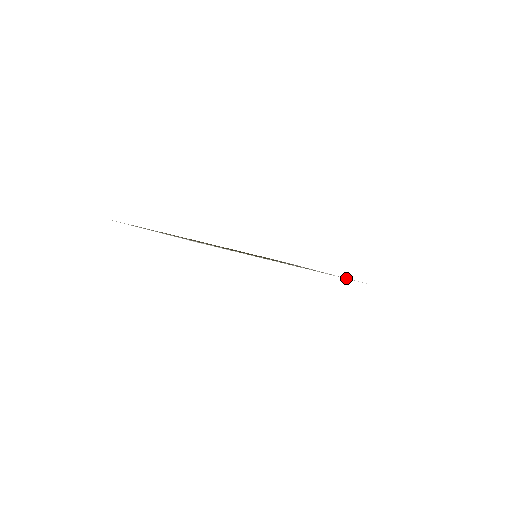
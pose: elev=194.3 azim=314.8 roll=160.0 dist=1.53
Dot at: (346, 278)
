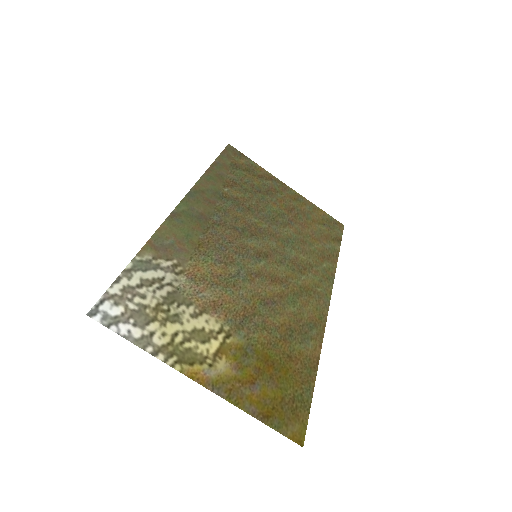
Dot at: (323, 235)
